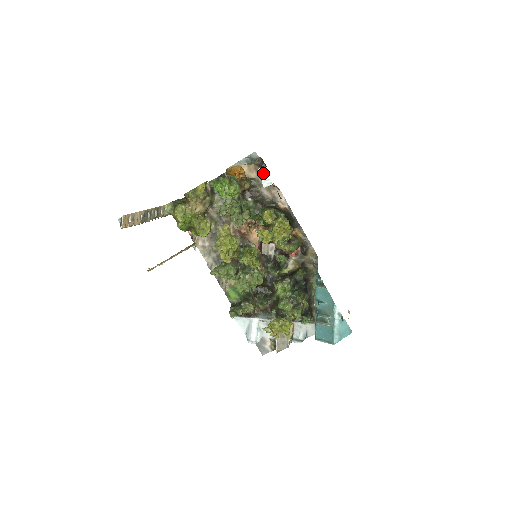
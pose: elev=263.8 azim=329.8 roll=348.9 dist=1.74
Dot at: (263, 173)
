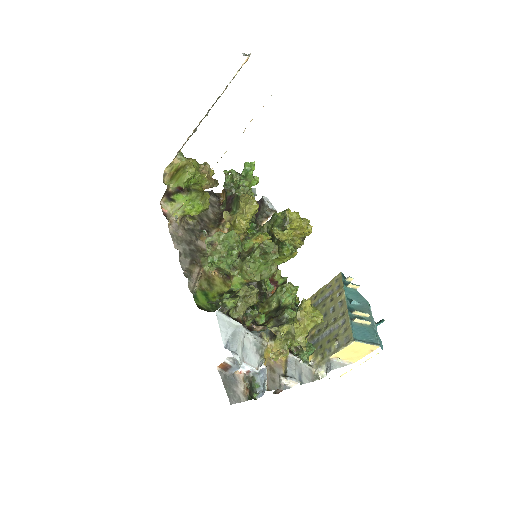
Dot at: (268, 200)
